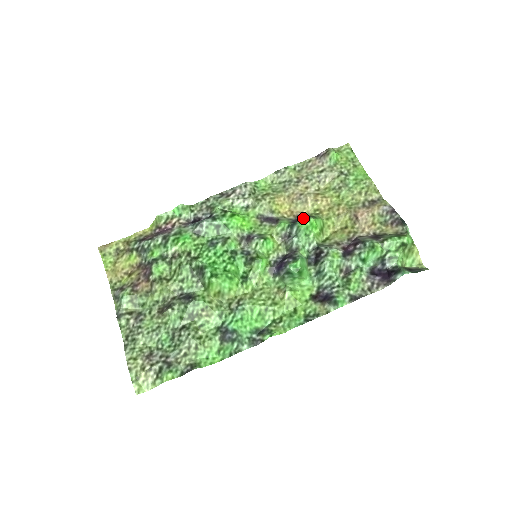
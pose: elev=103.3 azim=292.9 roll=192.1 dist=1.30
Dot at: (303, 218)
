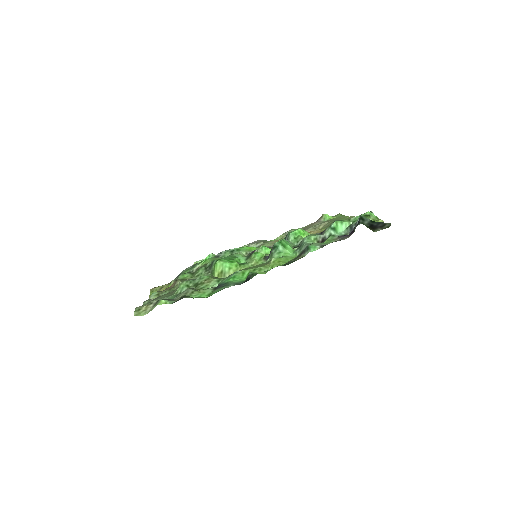
Dot at: occluded
